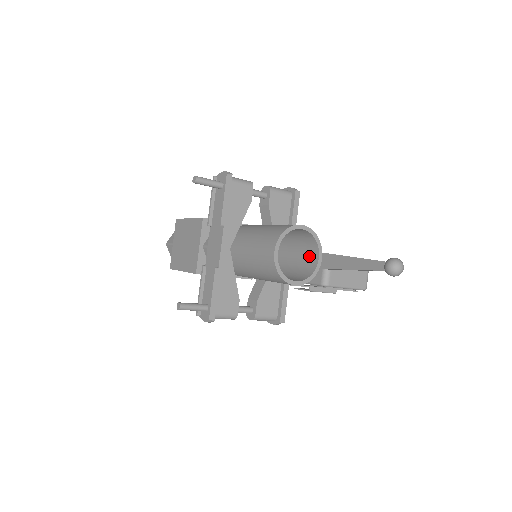
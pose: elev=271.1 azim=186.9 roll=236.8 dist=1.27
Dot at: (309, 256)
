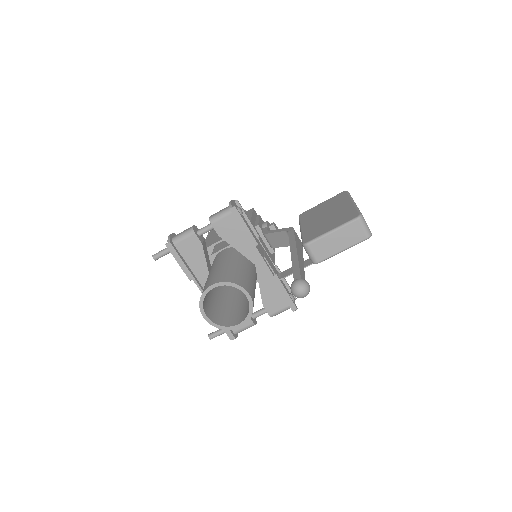
Dot at: occluded
